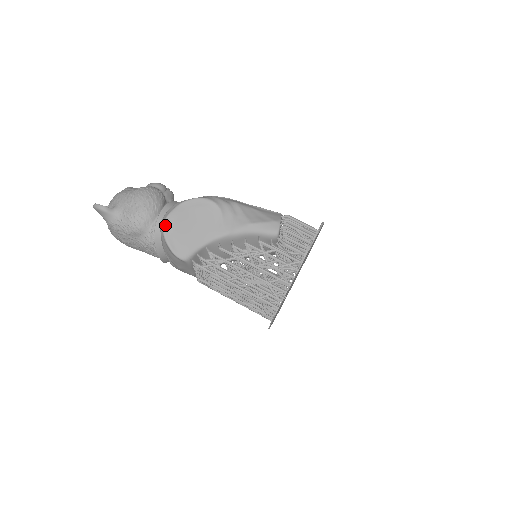
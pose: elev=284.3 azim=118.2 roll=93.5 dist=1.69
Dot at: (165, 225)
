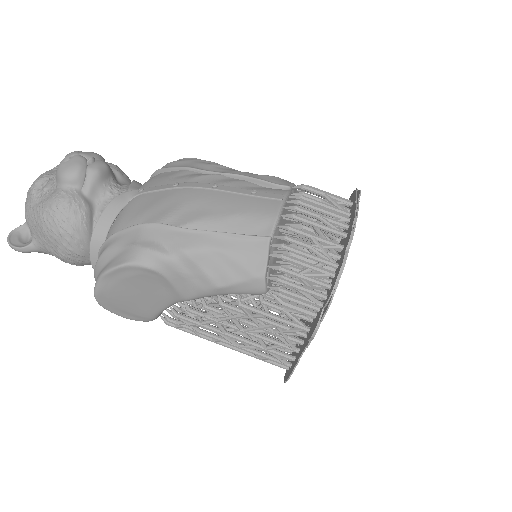
Dot at: (99, 303)
